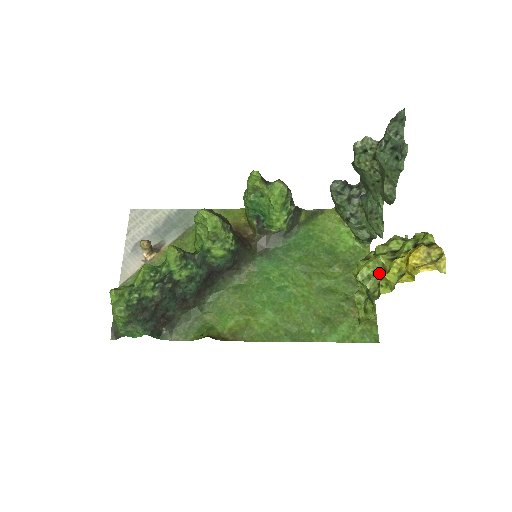
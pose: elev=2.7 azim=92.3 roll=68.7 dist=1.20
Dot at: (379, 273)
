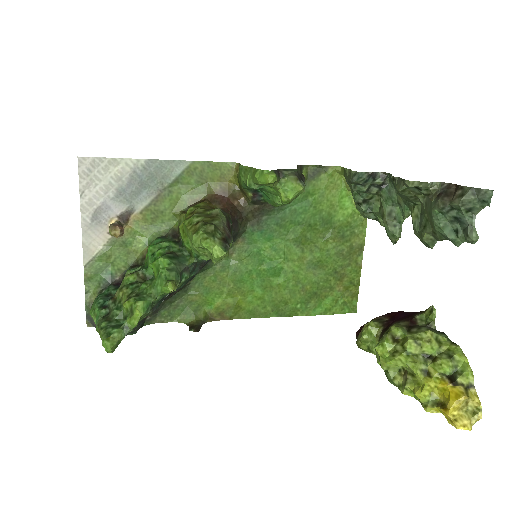
Dot at: occluded
